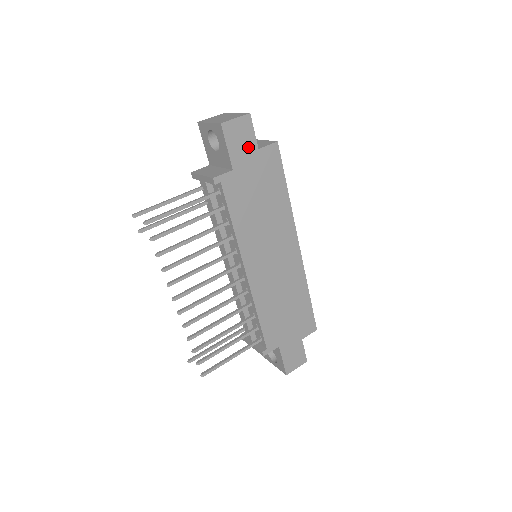
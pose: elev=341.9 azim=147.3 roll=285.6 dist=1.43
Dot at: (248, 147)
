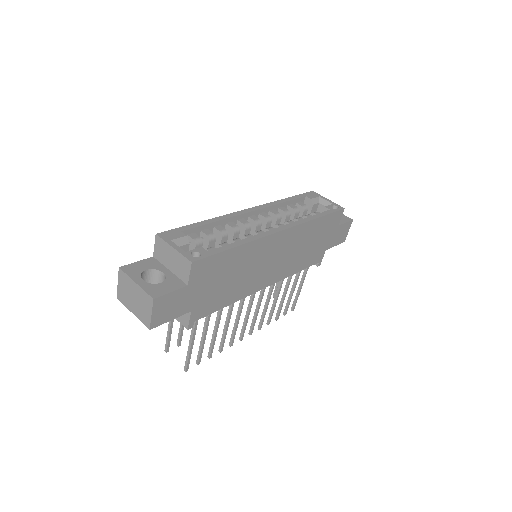
Dot at: (181, 297)
